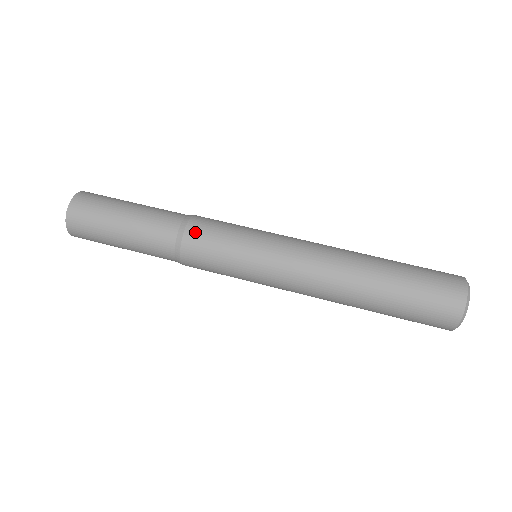
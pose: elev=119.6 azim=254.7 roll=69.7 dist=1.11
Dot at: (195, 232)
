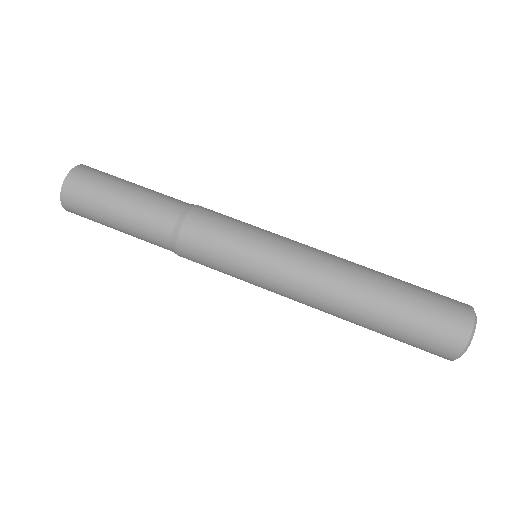
Dot at: (200, 214)
